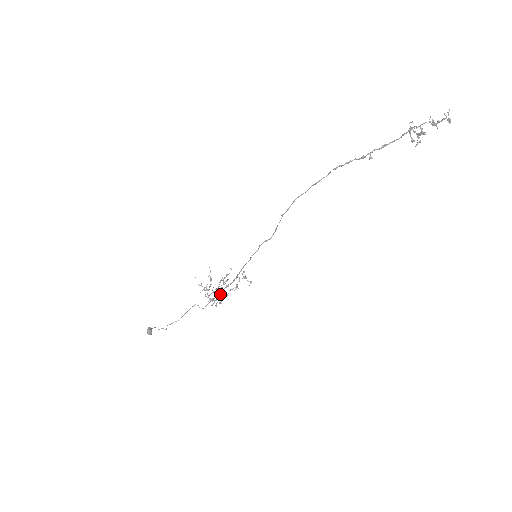
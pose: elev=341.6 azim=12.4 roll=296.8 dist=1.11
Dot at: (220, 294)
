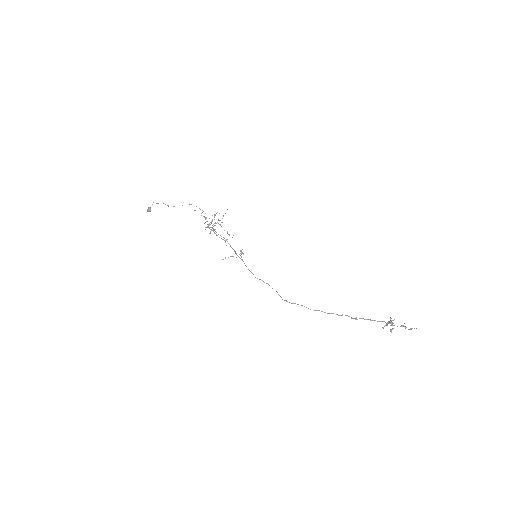
Dot at: occluded
